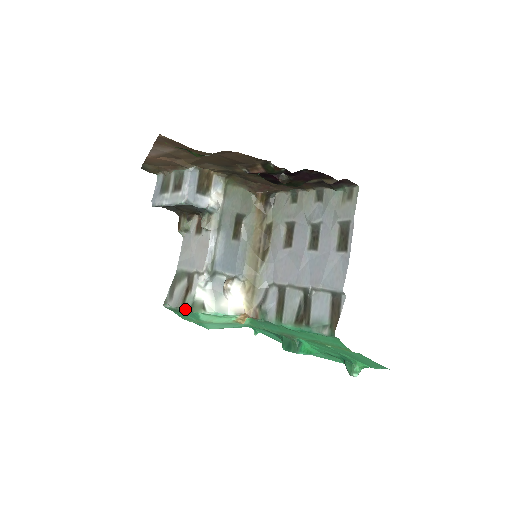
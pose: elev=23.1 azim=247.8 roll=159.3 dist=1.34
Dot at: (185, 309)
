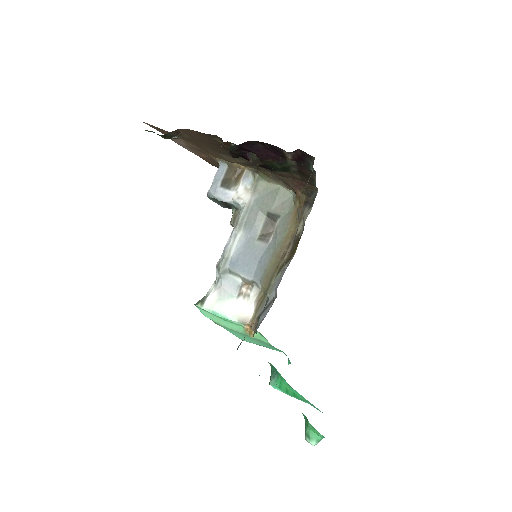
Dot at: occluded
